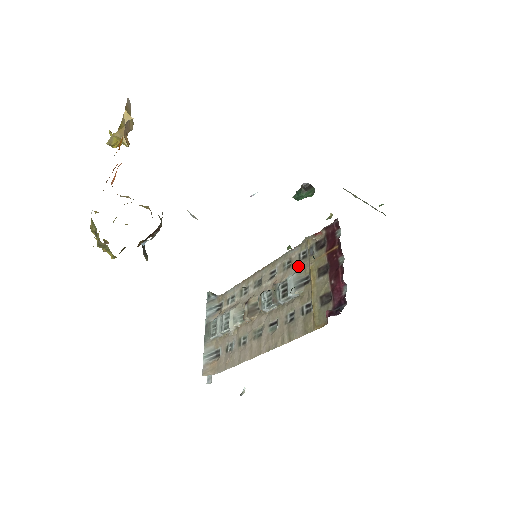
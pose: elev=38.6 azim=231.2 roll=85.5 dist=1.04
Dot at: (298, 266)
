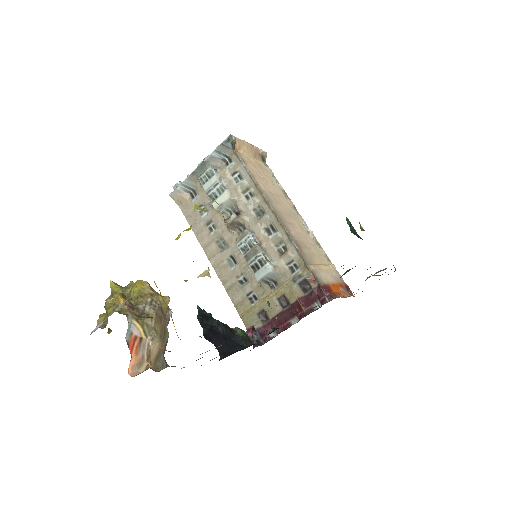
Dot at: (282, 266)
